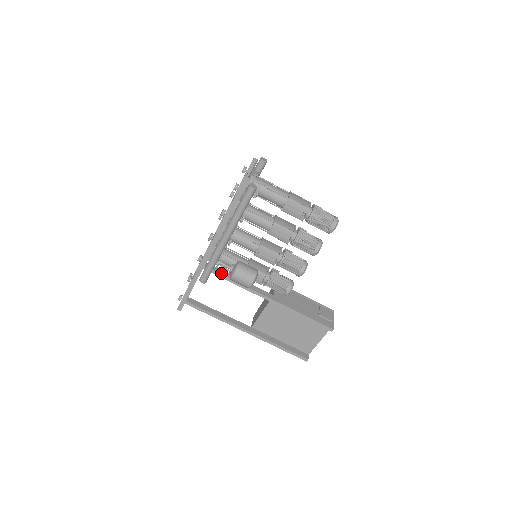
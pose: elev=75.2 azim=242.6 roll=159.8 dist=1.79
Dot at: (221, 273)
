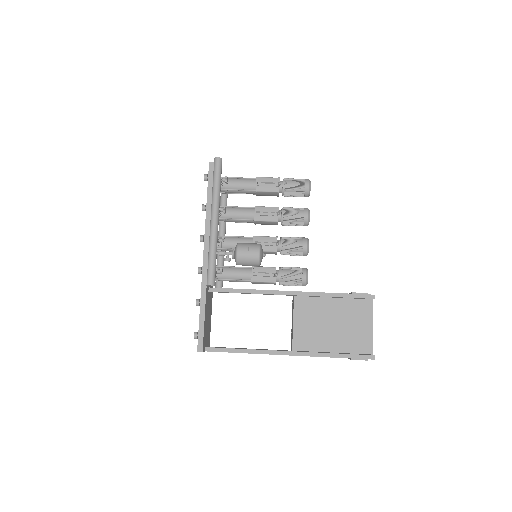
Dot at: (229, 288)
